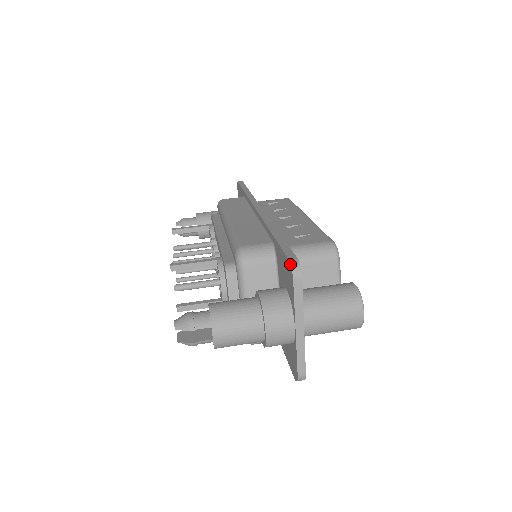
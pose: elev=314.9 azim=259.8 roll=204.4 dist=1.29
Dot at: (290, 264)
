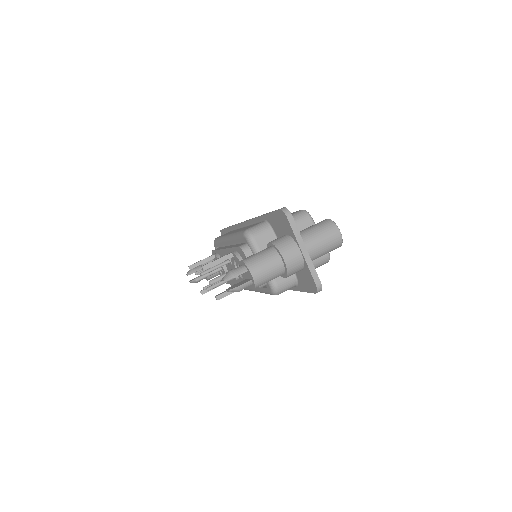
Dot at: (281, 210)
